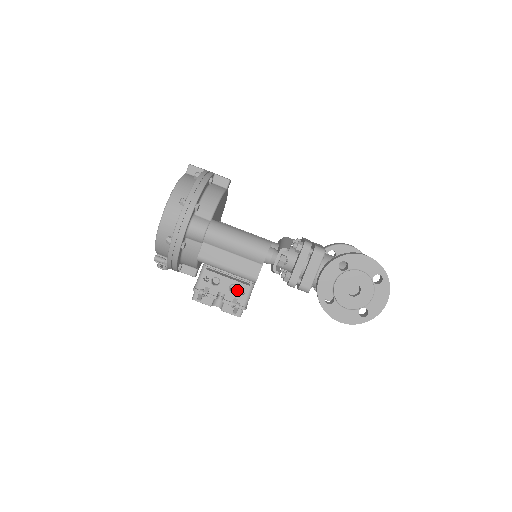
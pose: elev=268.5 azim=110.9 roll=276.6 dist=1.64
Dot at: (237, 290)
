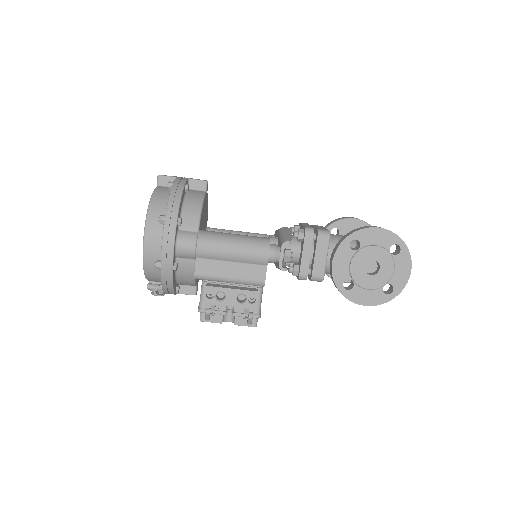
Dot at: (246, 300)
